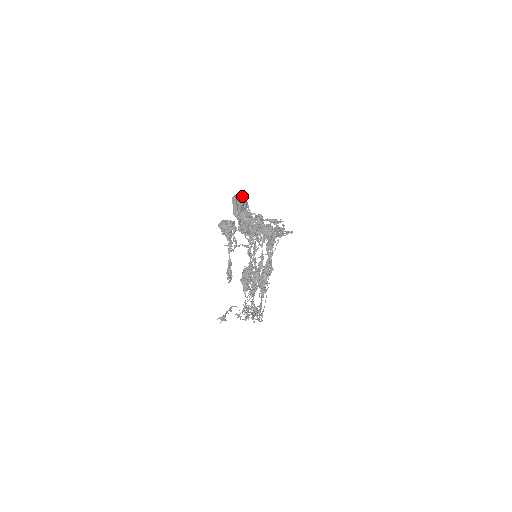
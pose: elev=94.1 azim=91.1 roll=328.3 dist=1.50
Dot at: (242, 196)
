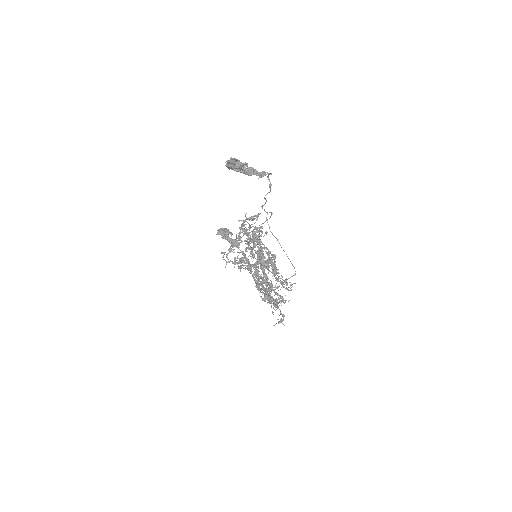
Dot at: (231, 159)
